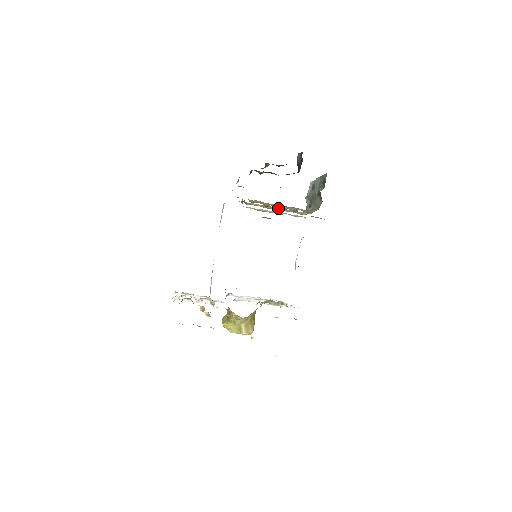
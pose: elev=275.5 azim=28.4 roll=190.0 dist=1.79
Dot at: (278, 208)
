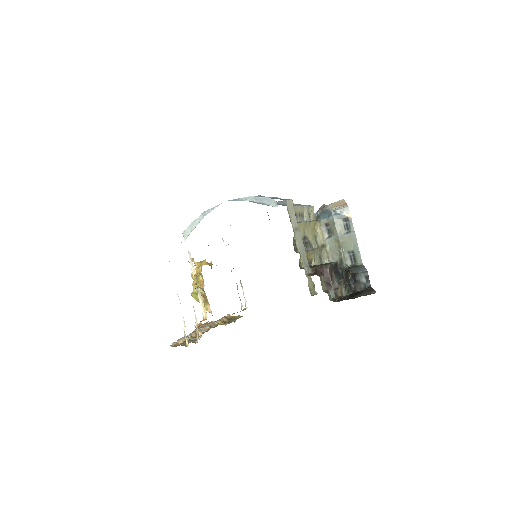
Dot at: (309, 261)
